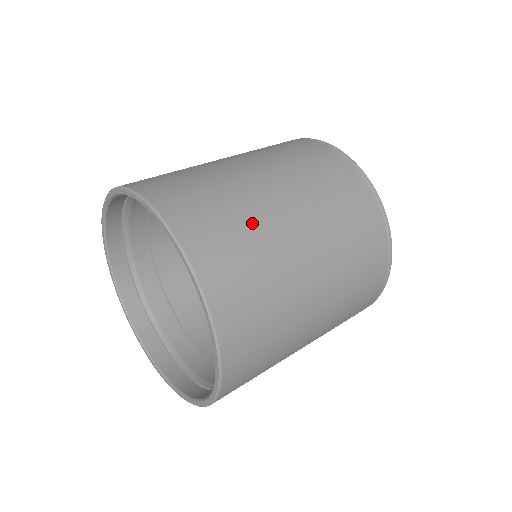
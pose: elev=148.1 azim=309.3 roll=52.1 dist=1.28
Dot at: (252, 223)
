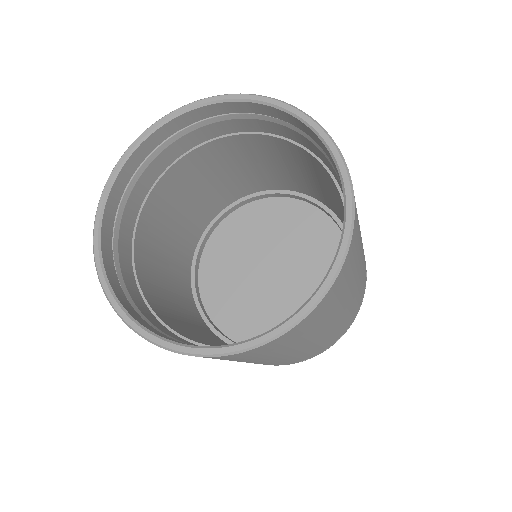
Dot at: occluded
